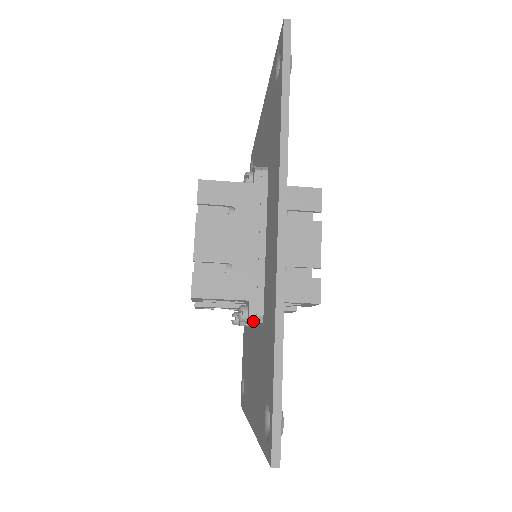
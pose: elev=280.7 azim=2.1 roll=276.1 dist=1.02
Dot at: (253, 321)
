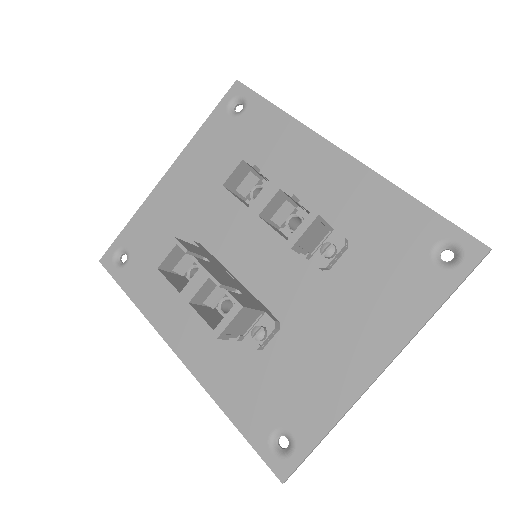
Dot at: (346, 244)
